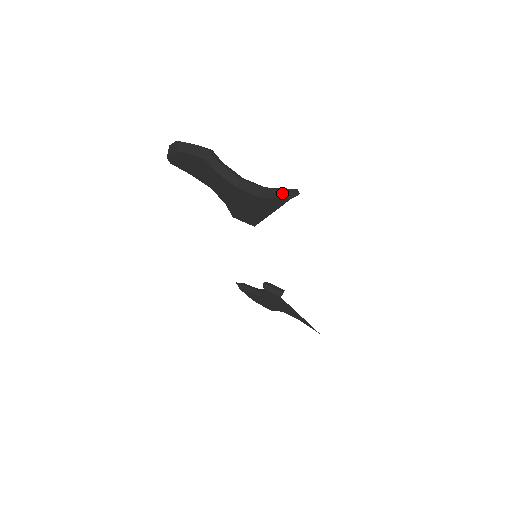
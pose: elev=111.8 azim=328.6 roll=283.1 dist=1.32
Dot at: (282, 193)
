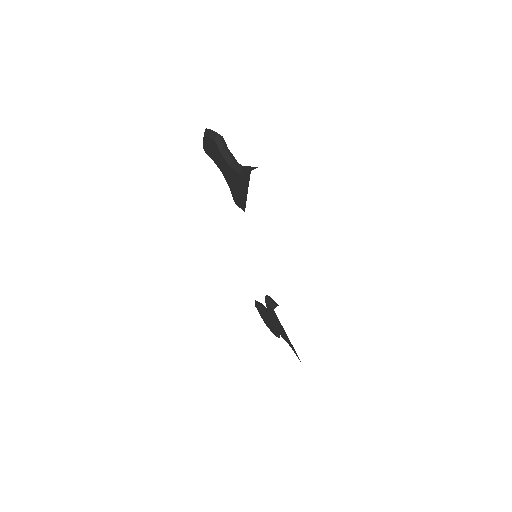
Dot at: (249, 168)
